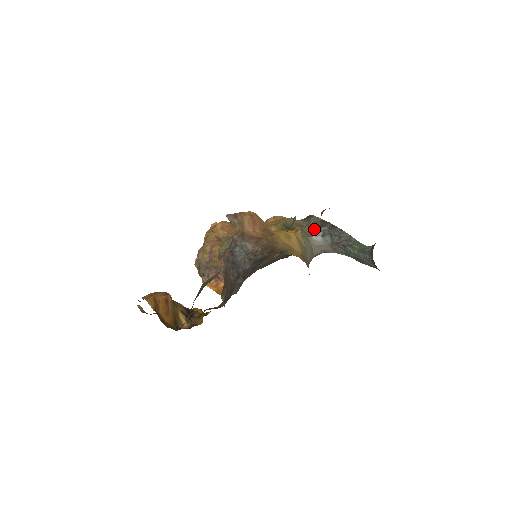
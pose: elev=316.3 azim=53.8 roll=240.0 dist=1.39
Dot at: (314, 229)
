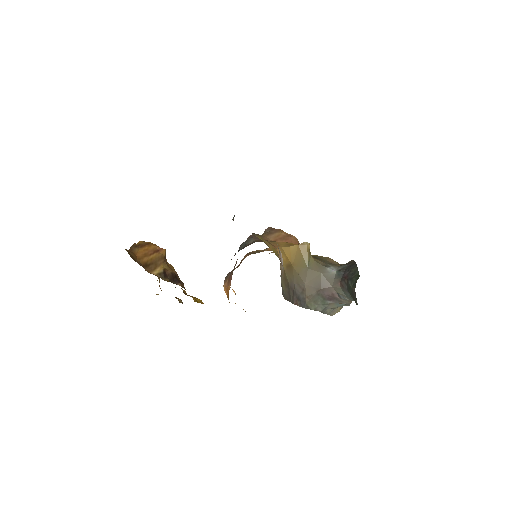
Dot at: (338, 265)
